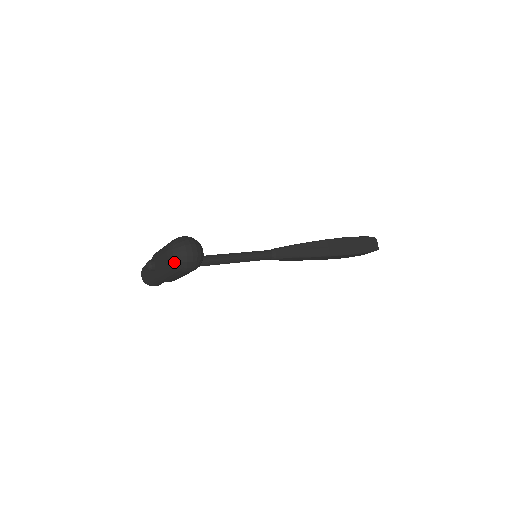
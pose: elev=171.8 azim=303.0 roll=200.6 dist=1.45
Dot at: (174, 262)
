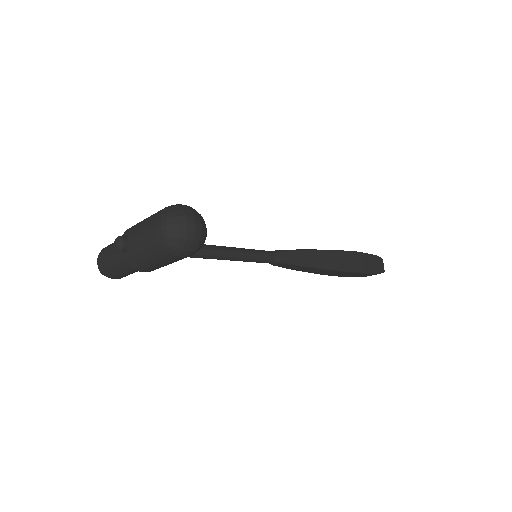
Dot at: (166, 238)
